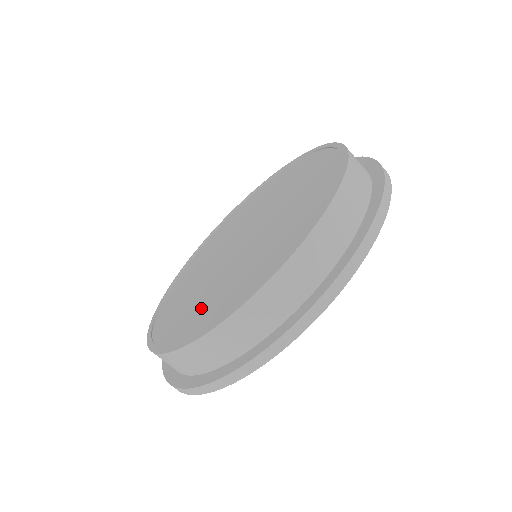
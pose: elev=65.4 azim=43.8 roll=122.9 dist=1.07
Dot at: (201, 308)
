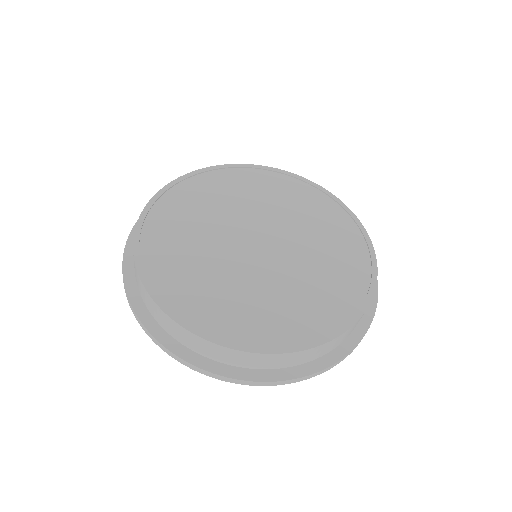
Dot at: (223, 301)
